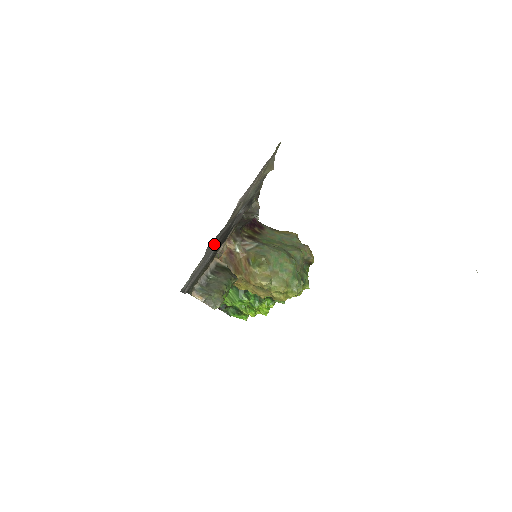
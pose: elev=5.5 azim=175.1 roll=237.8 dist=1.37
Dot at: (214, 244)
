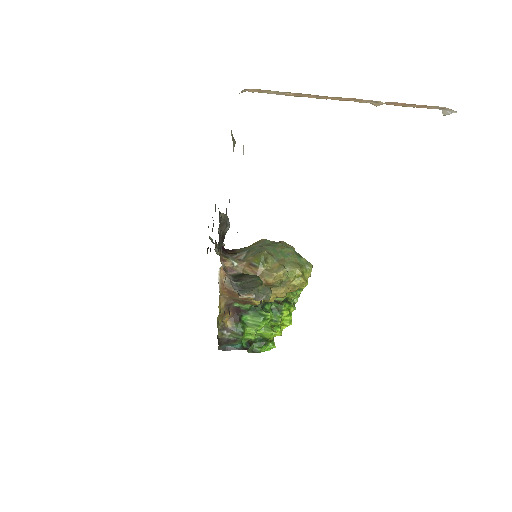
Dot at: occluded
